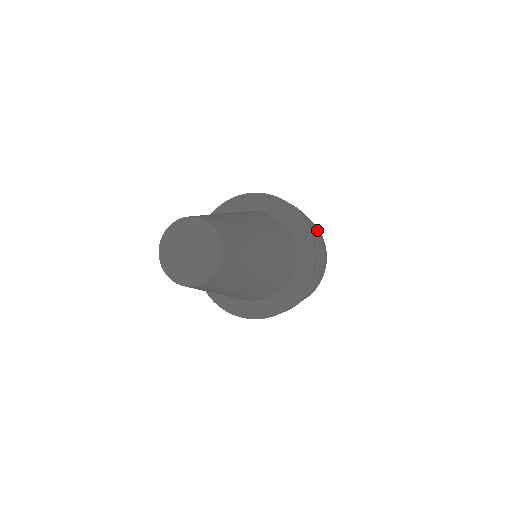
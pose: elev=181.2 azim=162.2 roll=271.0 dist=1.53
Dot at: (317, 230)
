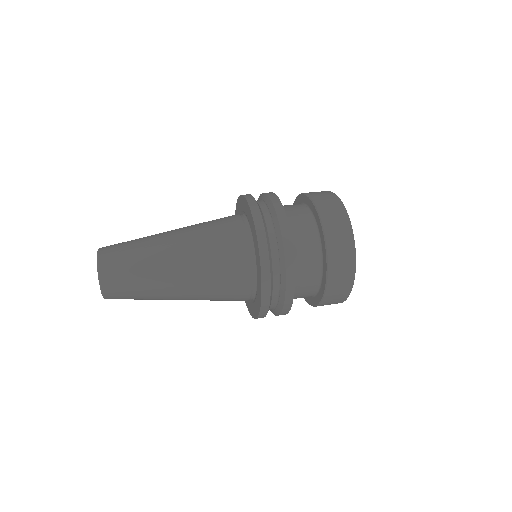
Dot at: (339, 262)
